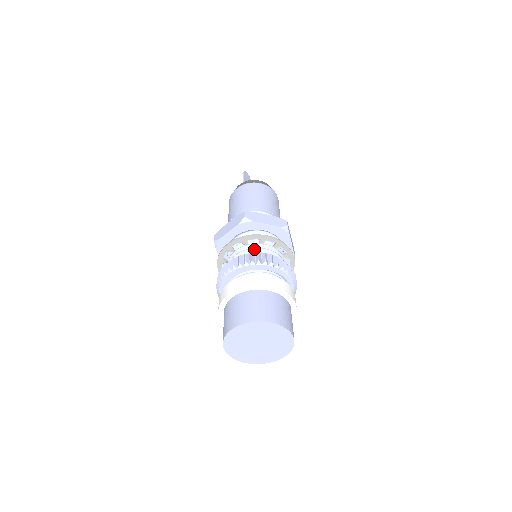
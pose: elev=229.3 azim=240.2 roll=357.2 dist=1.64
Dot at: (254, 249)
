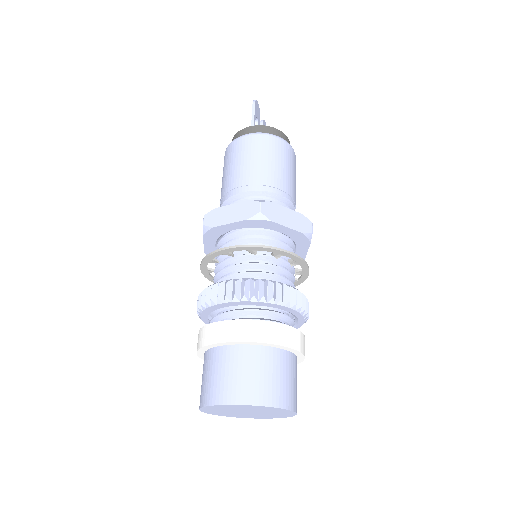
Dot at: (264, 265)
